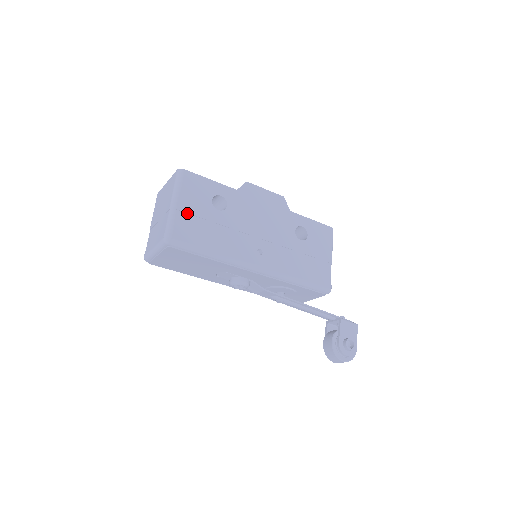
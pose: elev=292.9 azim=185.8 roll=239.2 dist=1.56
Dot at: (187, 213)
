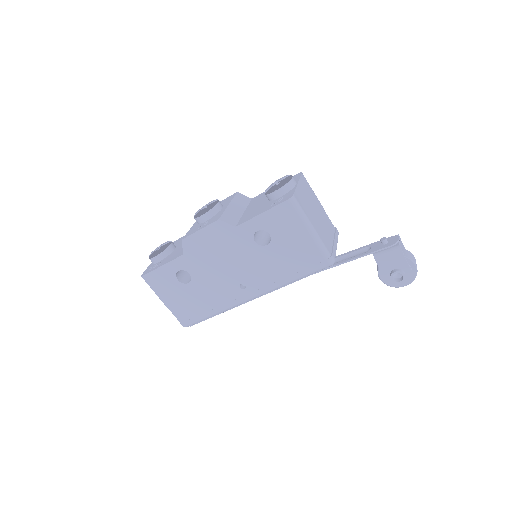
Dot at: (175, 303)
